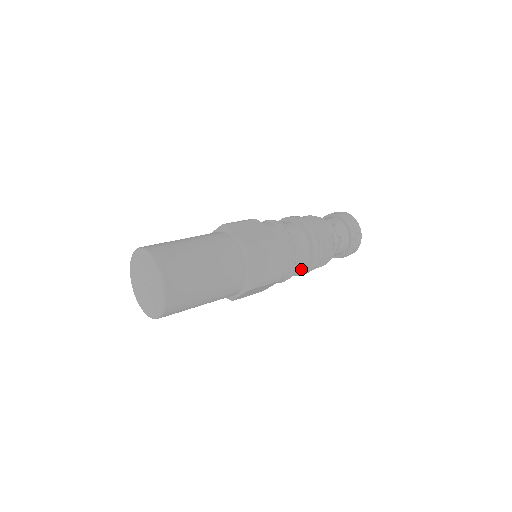
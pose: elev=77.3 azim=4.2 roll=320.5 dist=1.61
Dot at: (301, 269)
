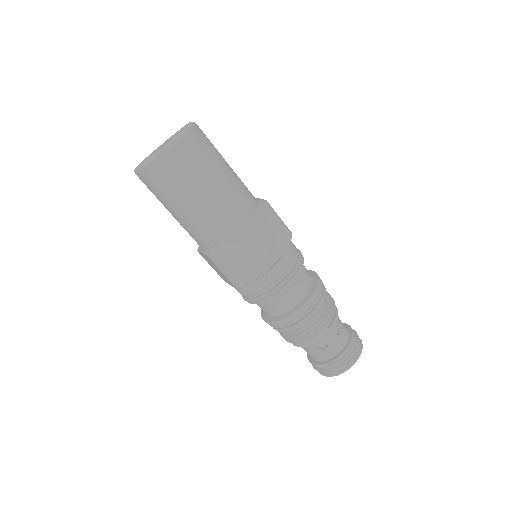
Dot at: (291, 306)
